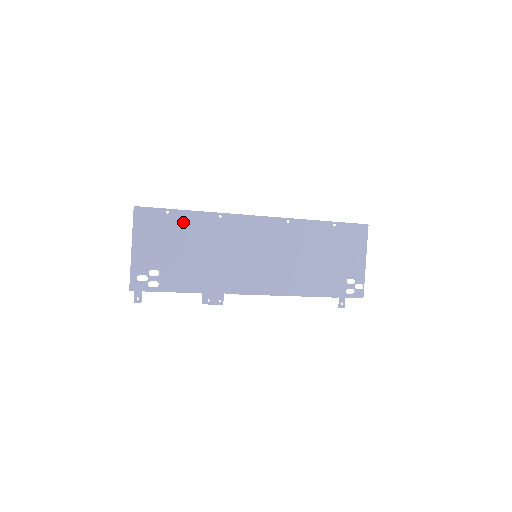
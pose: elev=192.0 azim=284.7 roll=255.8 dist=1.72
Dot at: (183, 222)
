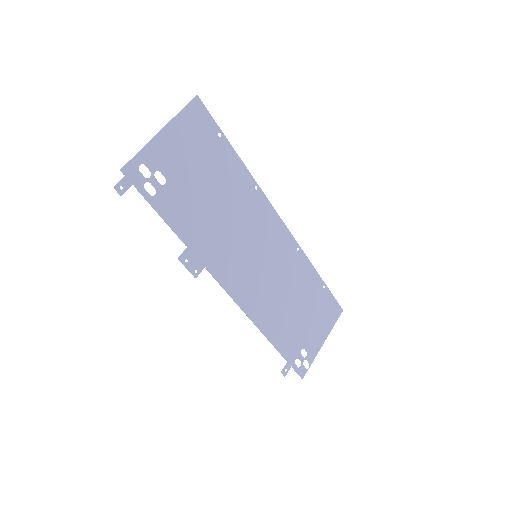
Dot at: (225, 159)
